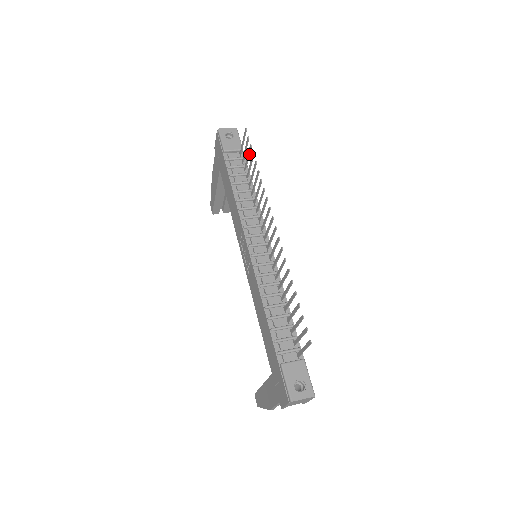
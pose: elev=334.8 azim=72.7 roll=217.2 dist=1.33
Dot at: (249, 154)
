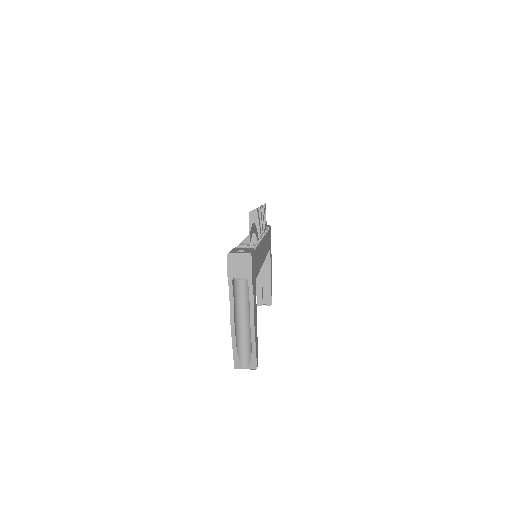
Dot at: occluded
